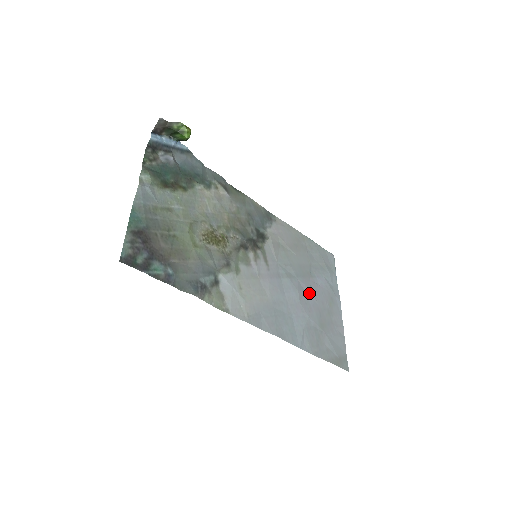
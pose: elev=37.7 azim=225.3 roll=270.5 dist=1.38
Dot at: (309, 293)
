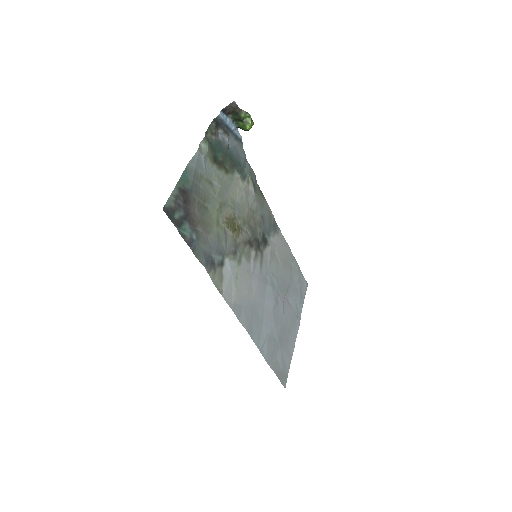
Dot at: (281, 307)
